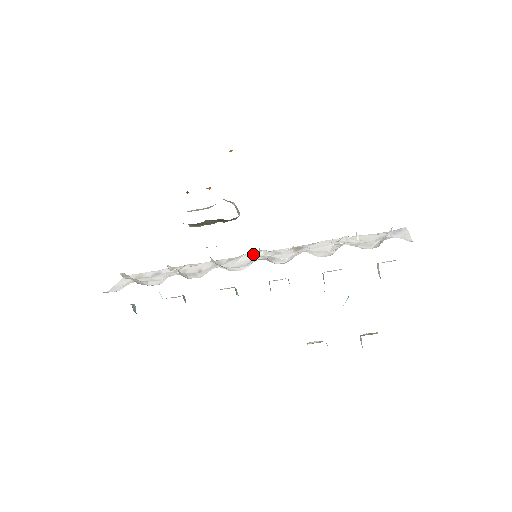
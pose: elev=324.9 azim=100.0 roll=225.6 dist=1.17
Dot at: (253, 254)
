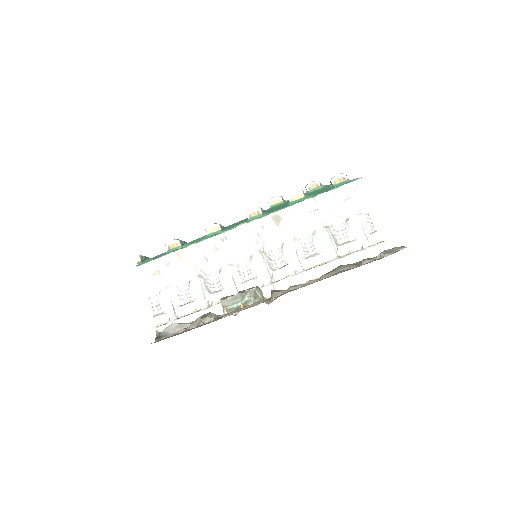
Dot at: (242, 233)
